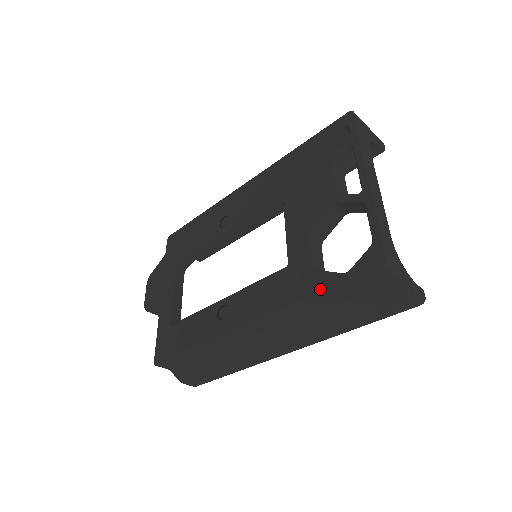
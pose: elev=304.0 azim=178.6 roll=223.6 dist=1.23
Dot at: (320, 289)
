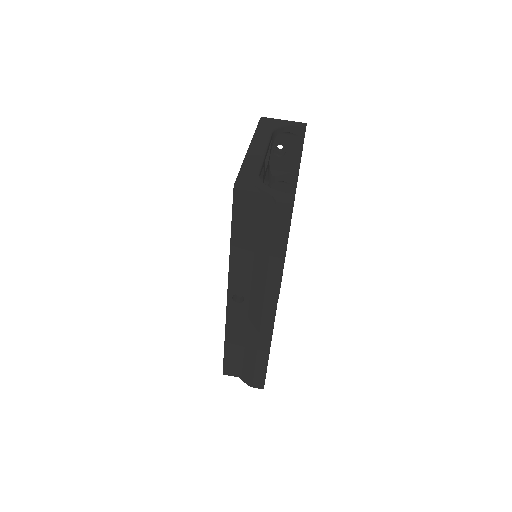
Dot at: (231, 236)
